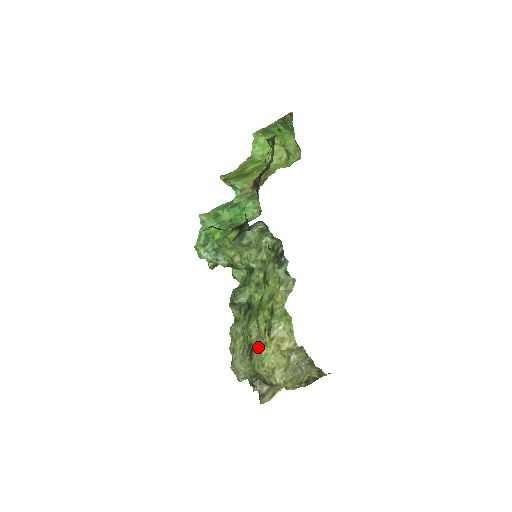
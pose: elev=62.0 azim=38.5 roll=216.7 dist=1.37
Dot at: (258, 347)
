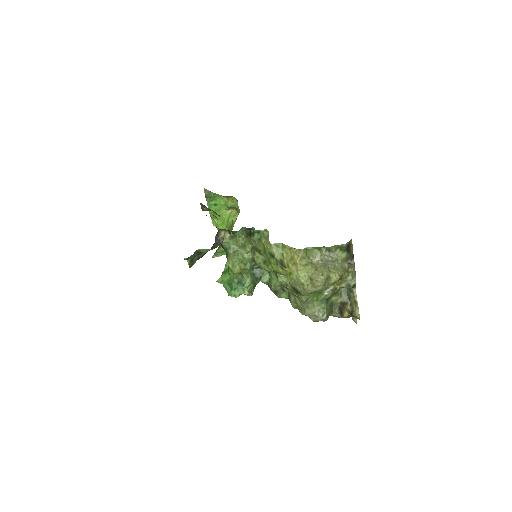
Dot at: (292, 282)
